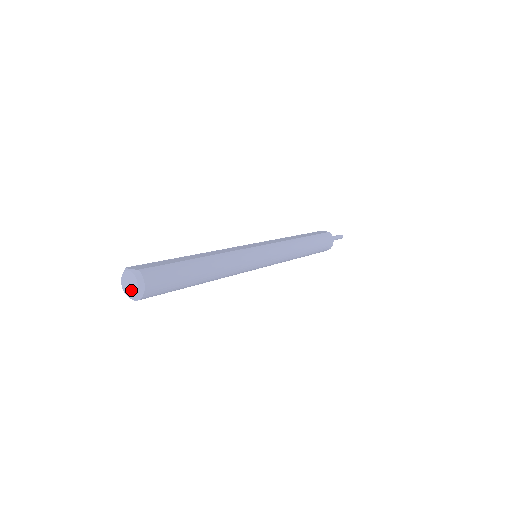
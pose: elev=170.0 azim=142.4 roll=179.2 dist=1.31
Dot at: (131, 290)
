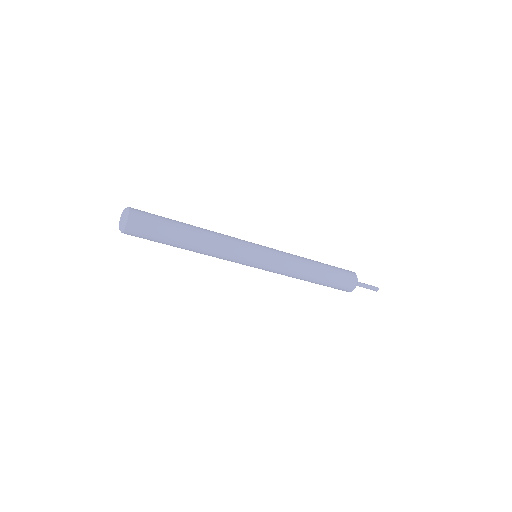
Dot at: (122, 218)
